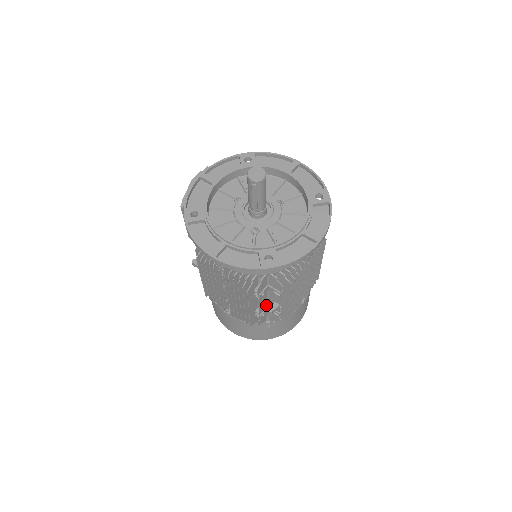
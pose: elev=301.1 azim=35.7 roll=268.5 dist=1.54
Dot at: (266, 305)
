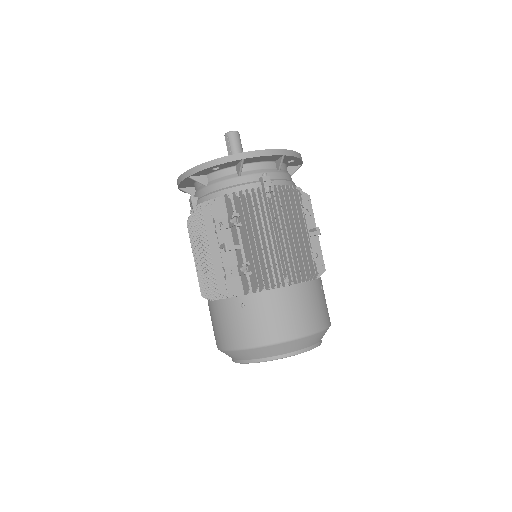
Dot at: occluded
